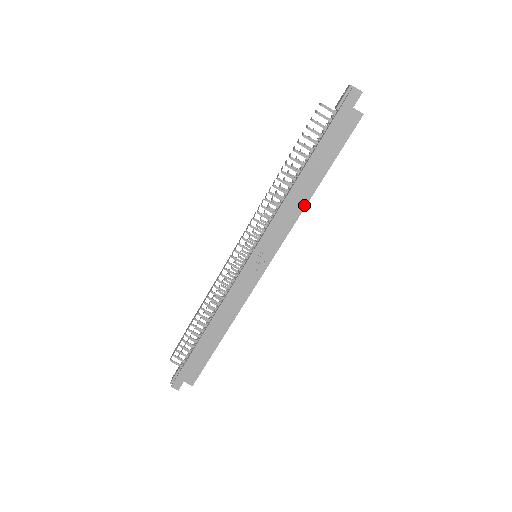
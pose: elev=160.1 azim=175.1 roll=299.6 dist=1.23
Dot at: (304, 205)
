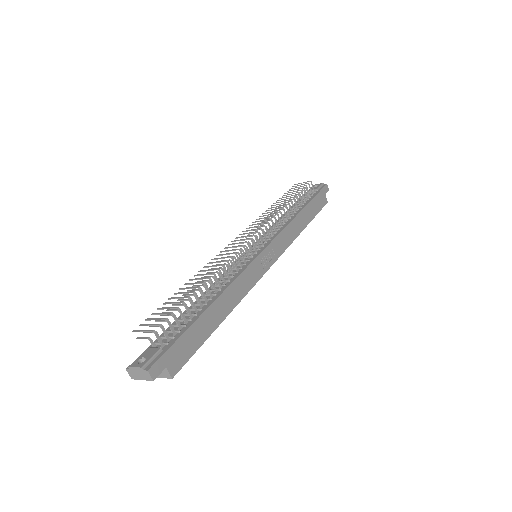
Dot at: (298, 233)
